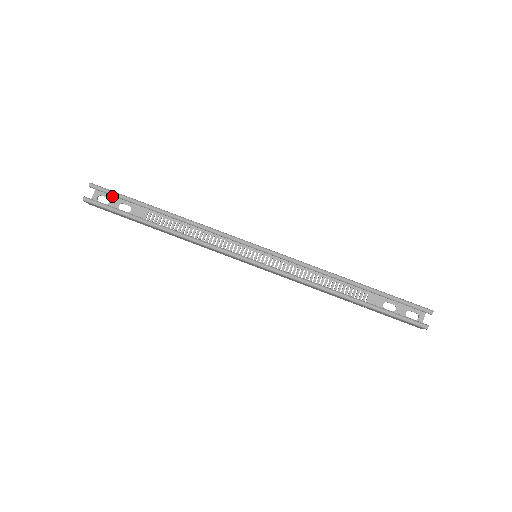
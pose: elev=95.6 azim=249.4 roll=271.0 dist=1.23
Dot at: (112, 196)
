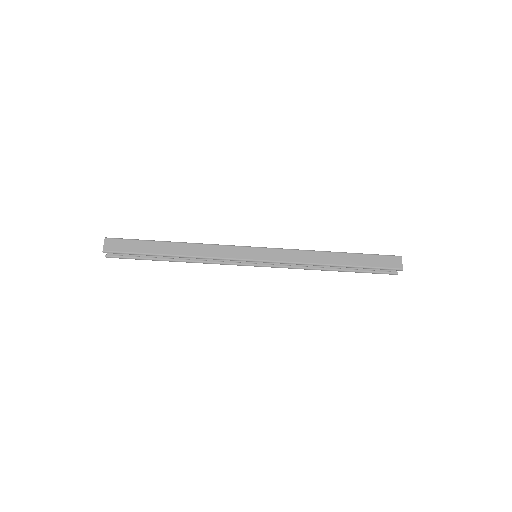
Dot at: (121, 240)
